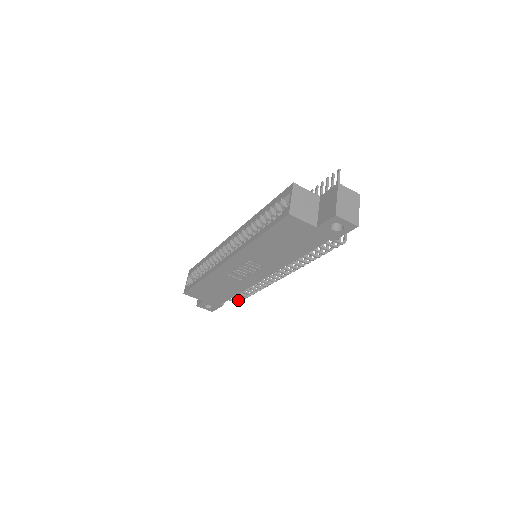
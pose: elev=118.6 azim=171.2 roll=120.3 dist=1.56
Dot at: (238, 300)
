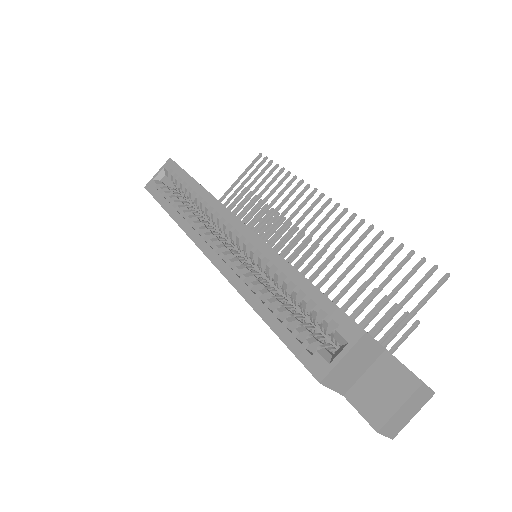
Dot at: occluded
